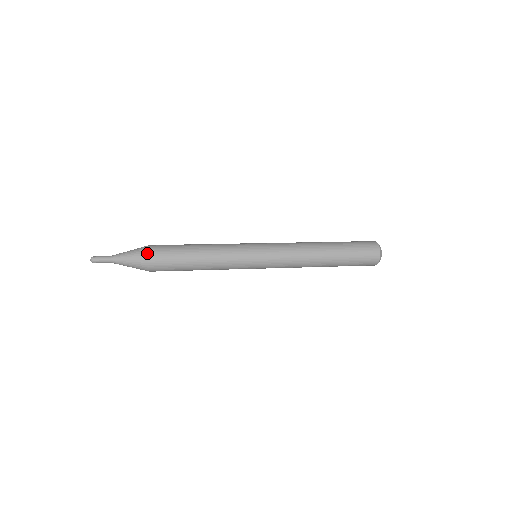
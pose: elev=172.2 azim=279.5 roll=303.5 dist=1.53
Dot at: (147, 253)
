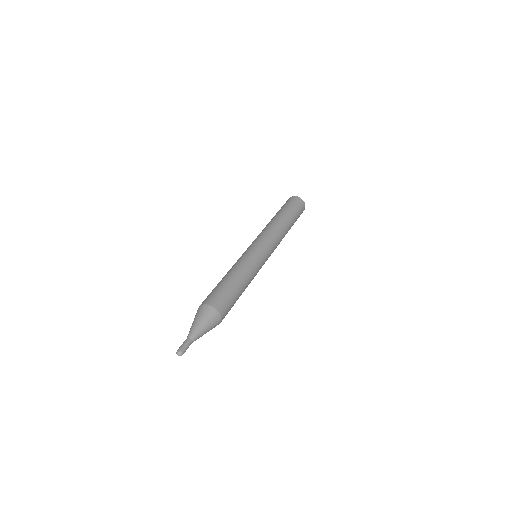
Dot at: (220, 317)
